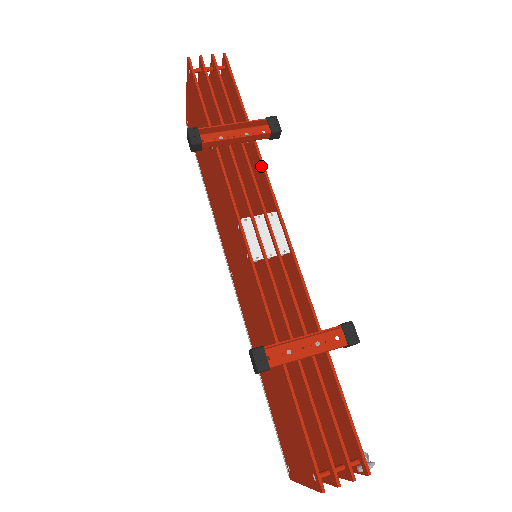
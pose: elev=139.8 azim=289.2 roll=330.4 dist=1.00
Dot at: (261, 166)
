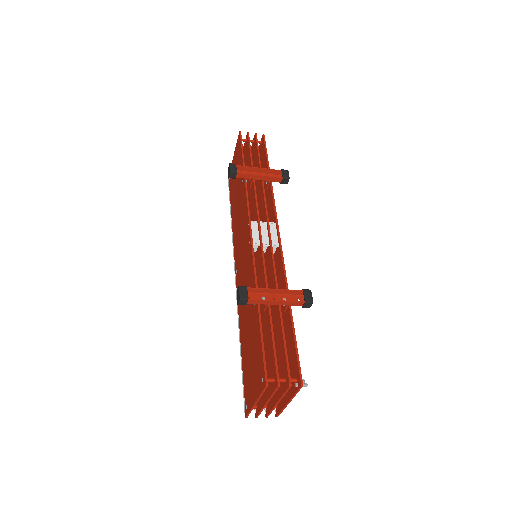
Dot at: (272, 196)
